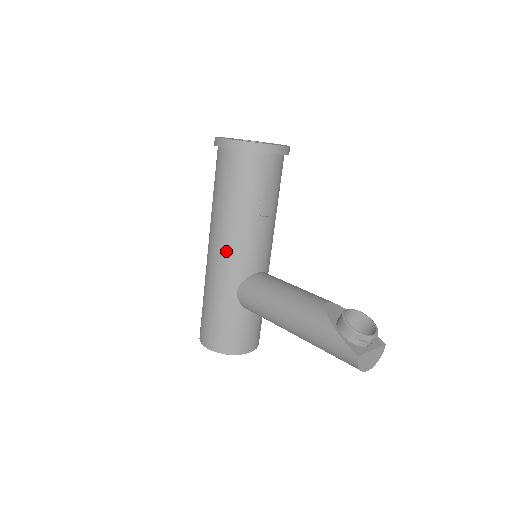
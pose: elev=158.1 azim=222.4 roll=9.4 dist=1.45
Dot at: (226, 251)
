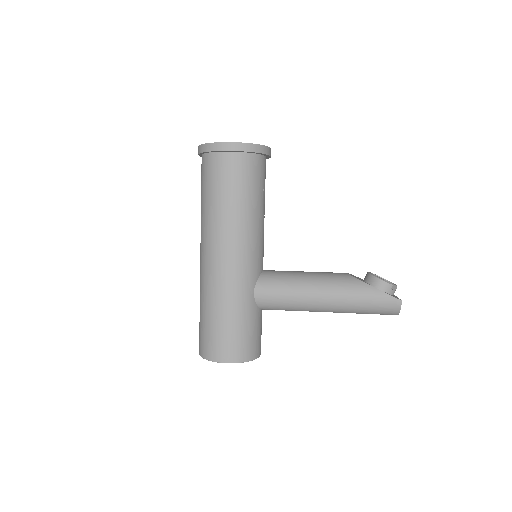
Dot at: (241, 253)
